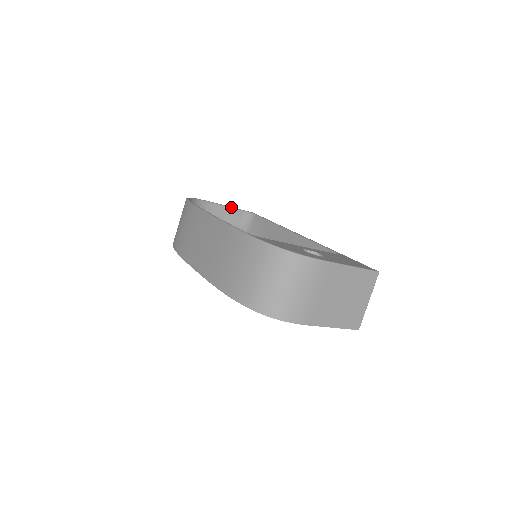
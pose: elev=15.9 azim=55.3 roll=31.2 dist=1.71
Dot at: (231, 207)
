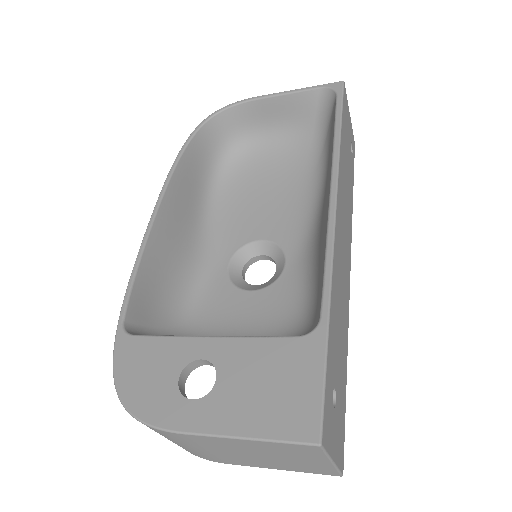
Dot at: (294, 92)
